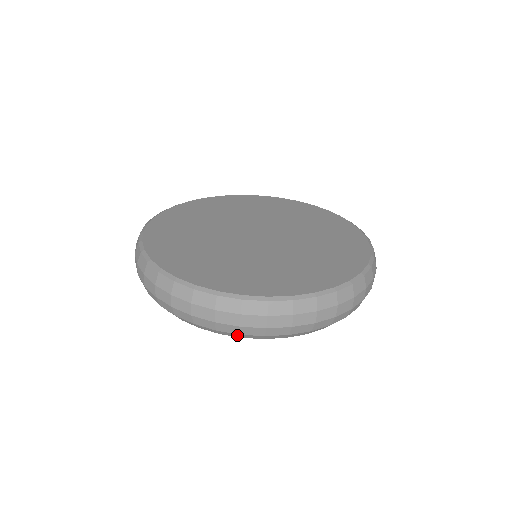
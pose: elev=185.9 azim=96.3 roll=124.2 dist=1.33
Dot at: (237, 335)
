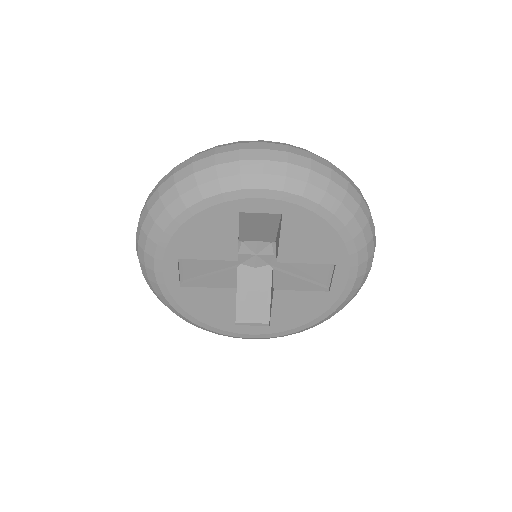
Dot at: (236, 167)
